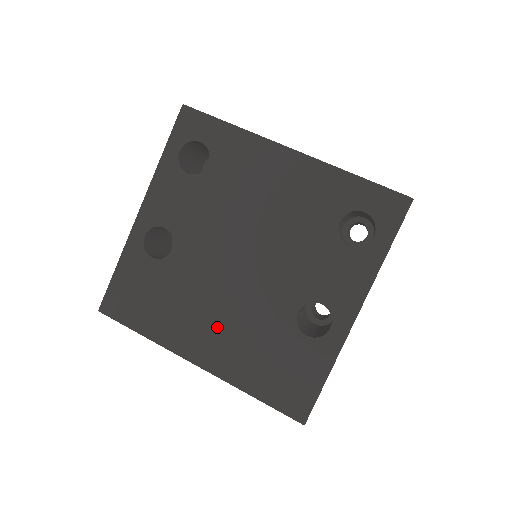
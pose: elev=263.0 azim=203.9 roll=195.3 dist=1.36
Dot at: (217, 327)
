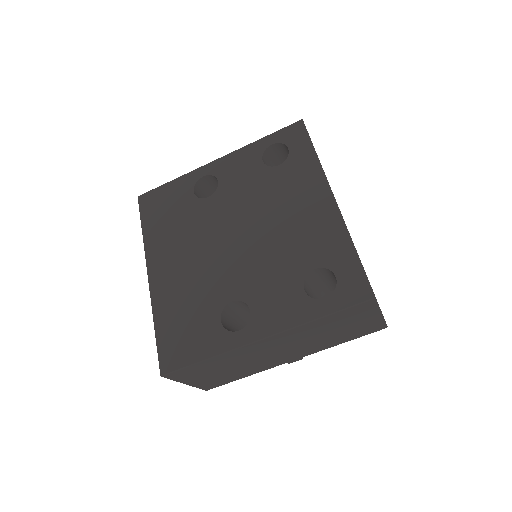
Dot at: (182, 265)
